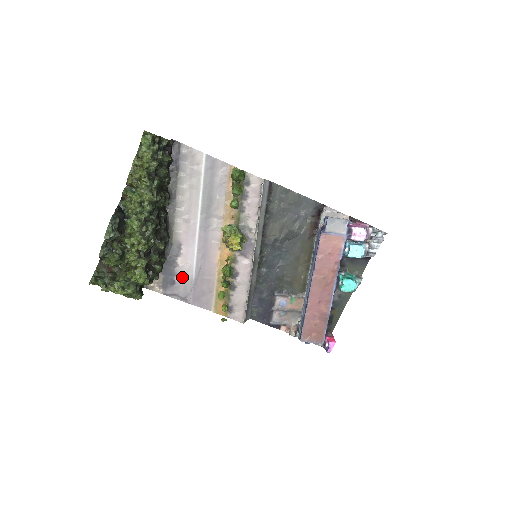
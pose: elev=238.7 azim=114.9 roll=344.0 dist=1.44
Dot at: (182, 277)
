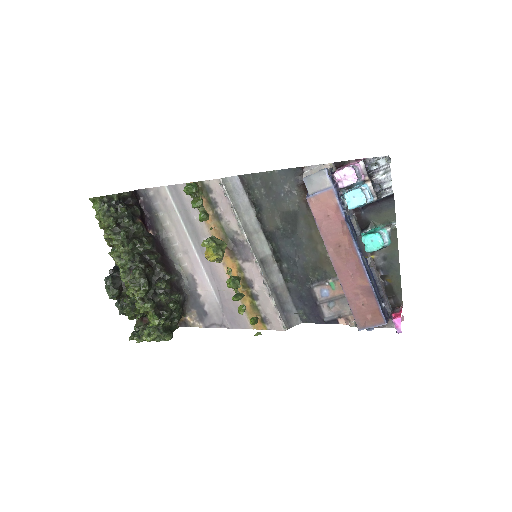
Dot at: (209, 305)
